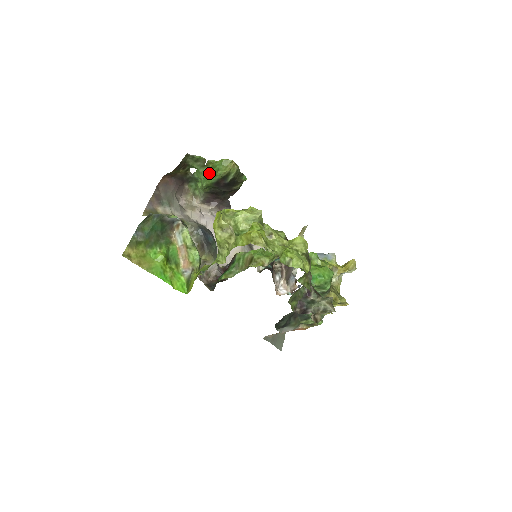
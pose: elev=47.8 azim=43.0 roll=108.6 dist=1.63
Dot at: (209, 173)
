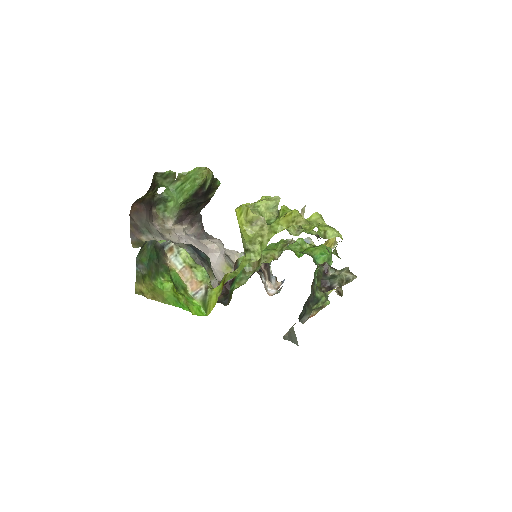
Dot at: (184, 186)
